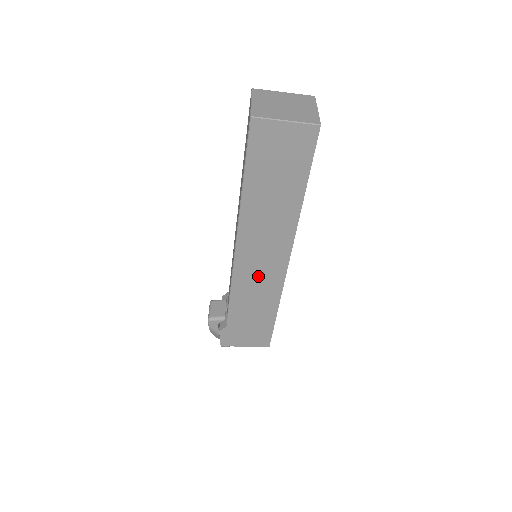
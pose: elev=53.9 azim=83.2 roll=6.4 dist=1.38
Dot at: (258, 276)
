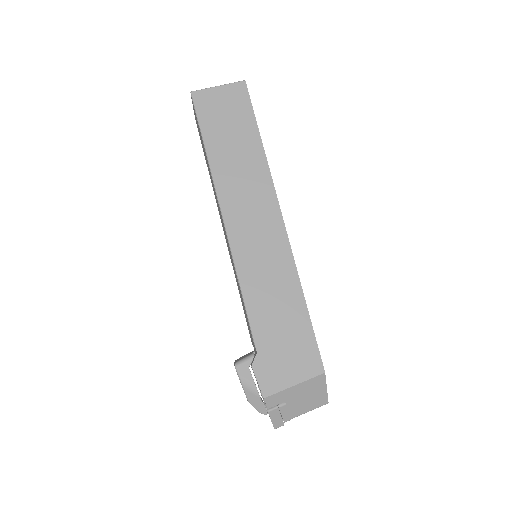
Dot at: (261, 253)
